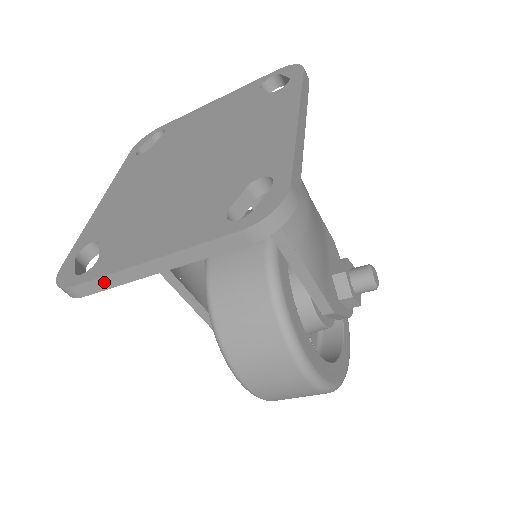
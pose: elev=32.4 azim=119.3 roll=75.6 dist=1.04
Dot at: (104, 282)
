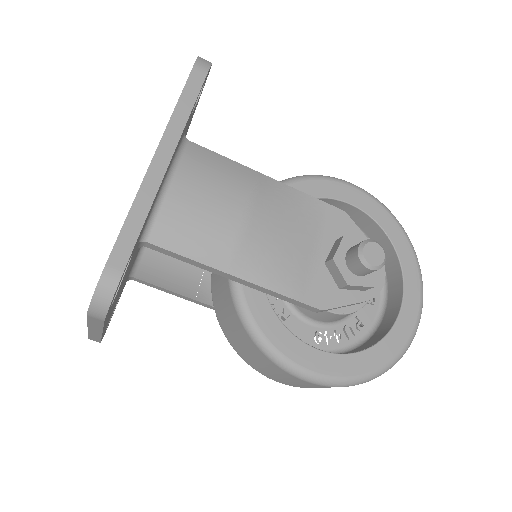
Dot at: (94, 337)
